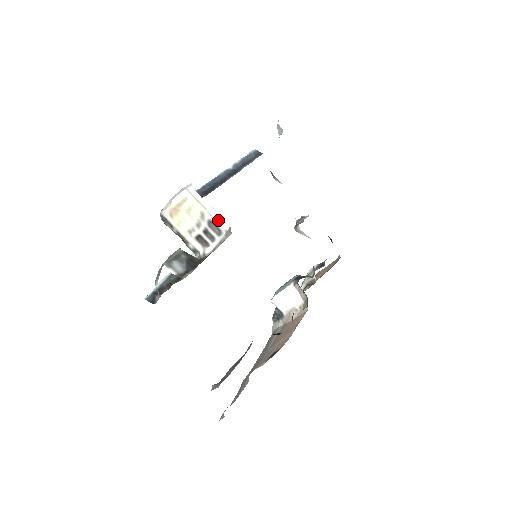
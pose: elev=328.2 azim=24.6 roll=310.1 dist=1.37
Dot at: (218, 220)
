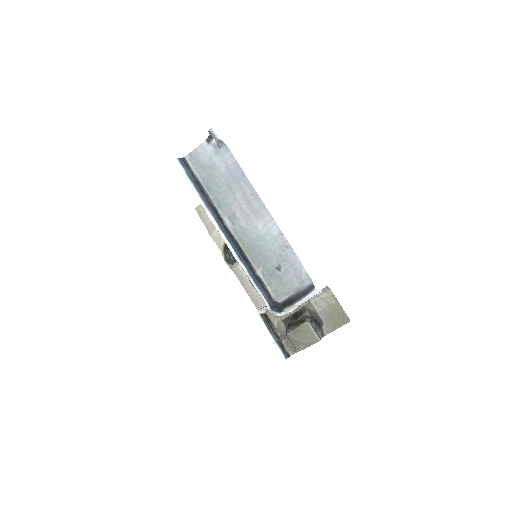
Dot at: occluded
